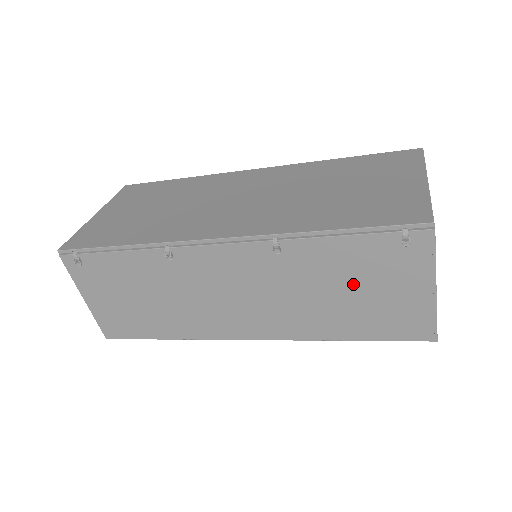
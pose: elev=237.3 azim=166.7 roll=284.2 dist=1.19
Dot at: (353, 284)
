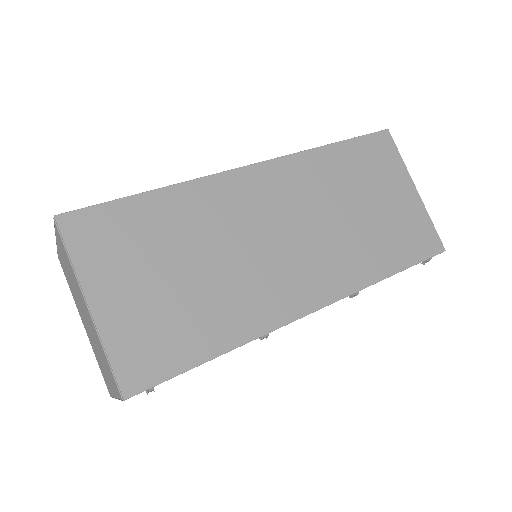
Dot at: occluded
